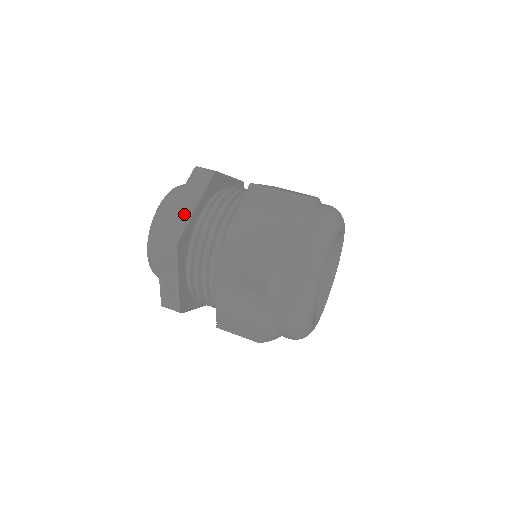
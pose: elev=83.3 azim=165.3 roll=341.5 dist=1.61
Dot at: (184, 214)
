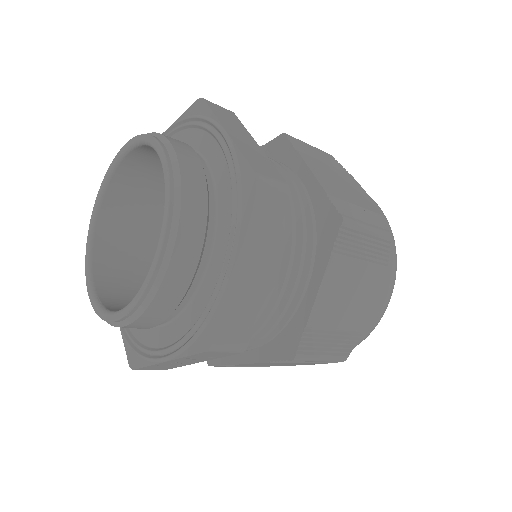
Dot at: (251, 293)
